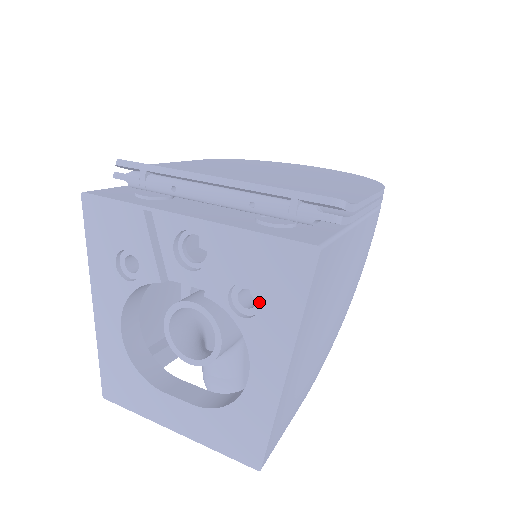
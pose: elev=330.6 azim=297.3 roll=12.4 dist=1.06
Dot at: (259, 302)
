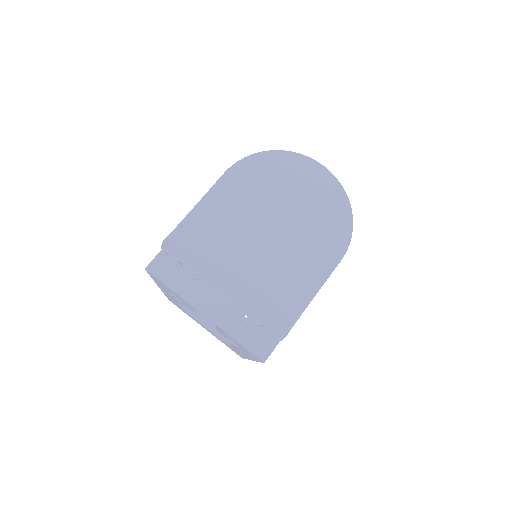
Dot at: occluded
